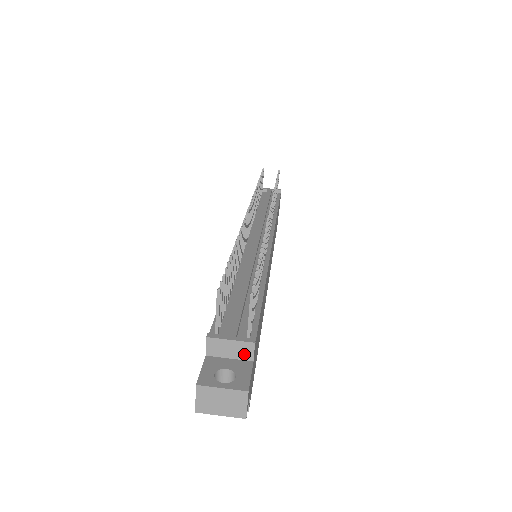
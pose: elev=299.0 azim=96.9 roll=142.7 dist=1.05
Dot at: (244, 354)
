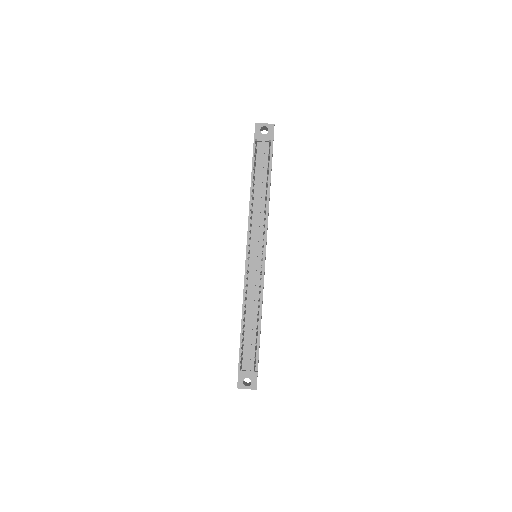
Dot at: occluded
